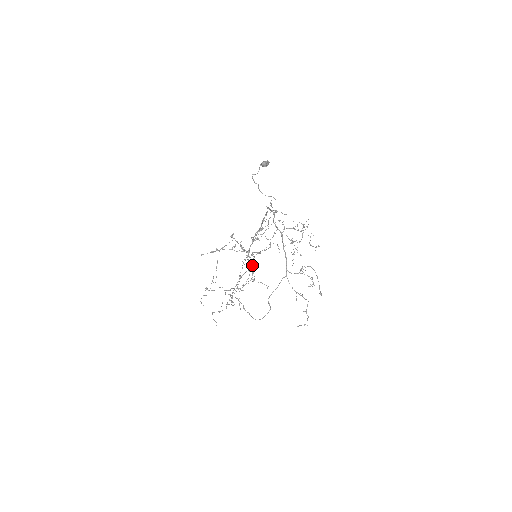
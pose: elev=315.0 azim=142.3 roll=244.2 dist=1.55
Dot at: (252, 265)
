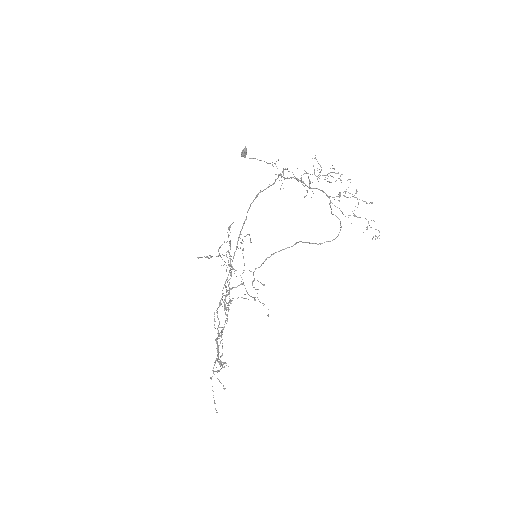
Dot at: occluded
